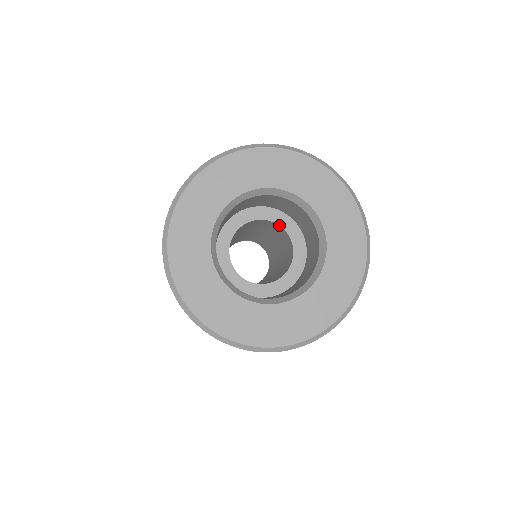
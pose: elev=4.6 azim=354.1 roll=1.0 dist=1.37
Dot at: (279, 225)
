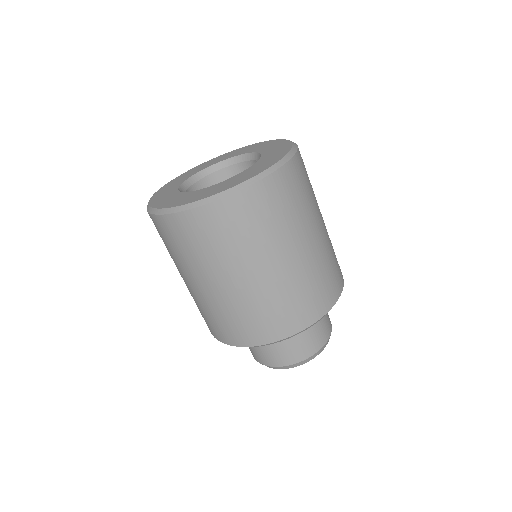
Dot at: occluded
